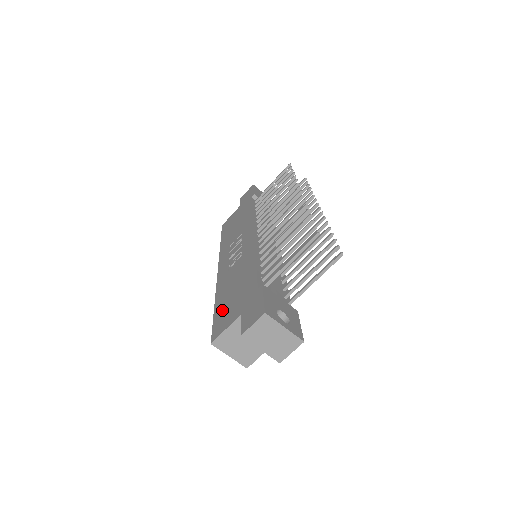
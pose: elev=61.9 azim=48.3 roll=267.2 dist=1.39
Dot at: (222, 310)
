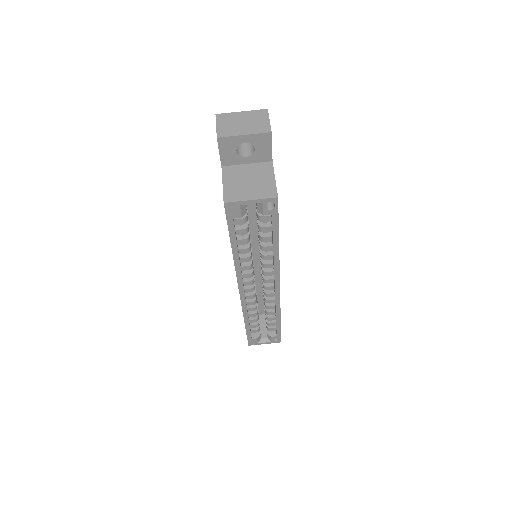
Dot at: occluded
